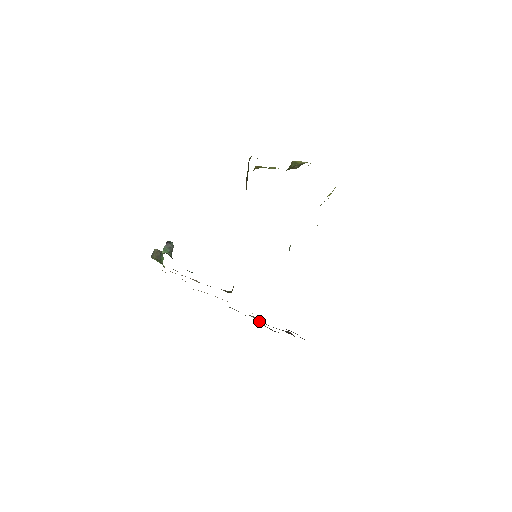
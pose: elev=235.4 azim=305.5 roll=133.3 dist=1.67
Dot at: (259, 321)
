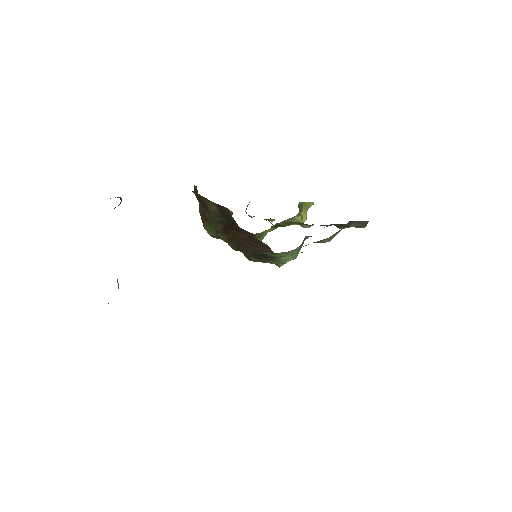
Dot at: occluded
